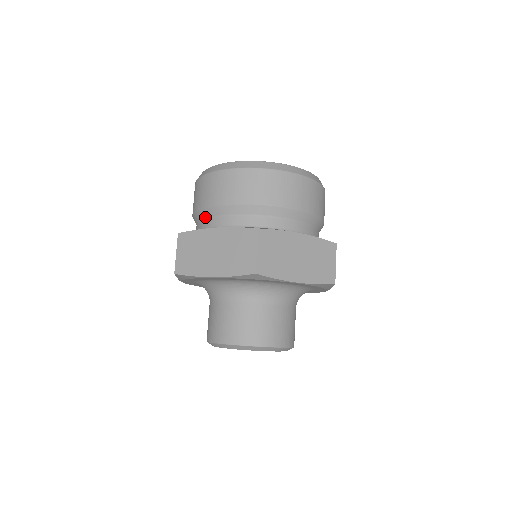
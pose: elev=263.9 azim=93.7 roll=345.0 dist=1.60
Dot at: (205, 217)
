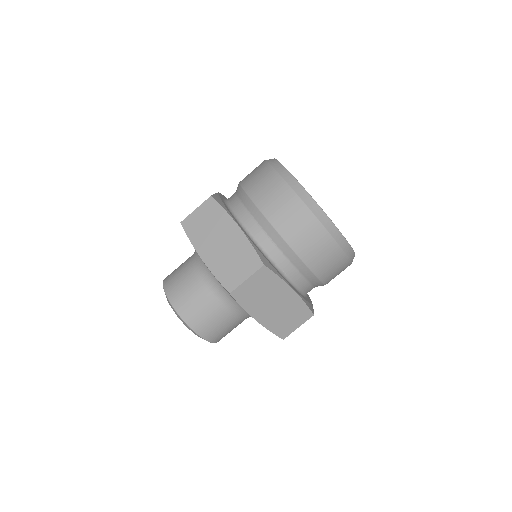
Dot at: (243, 202)
